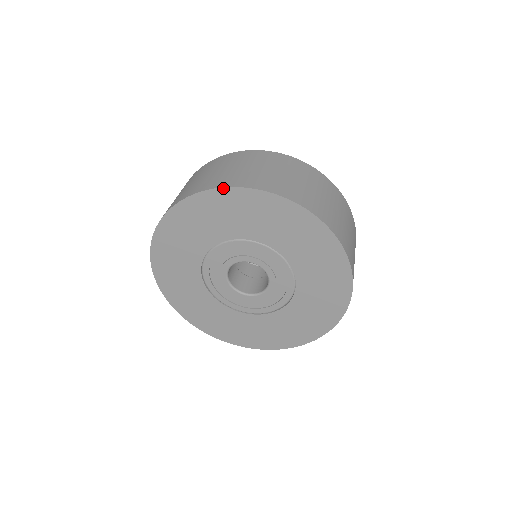
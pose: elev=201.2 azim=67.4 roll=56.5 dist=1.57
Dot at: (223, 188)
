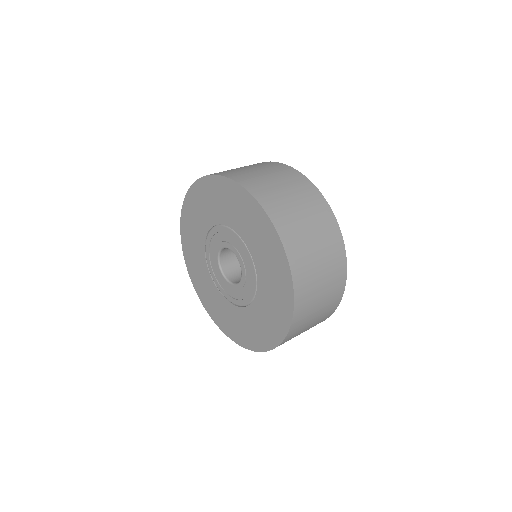
Dot at: (203, 177)
